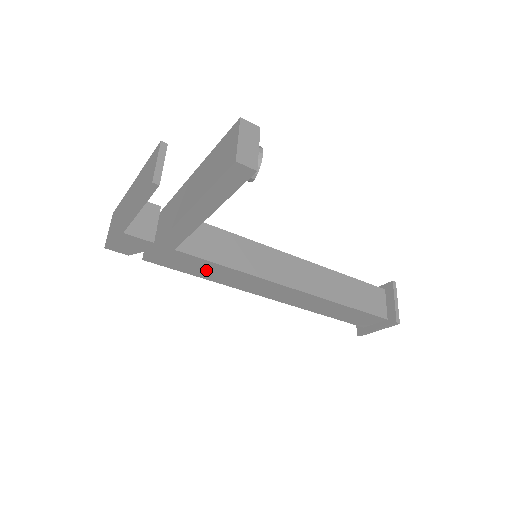
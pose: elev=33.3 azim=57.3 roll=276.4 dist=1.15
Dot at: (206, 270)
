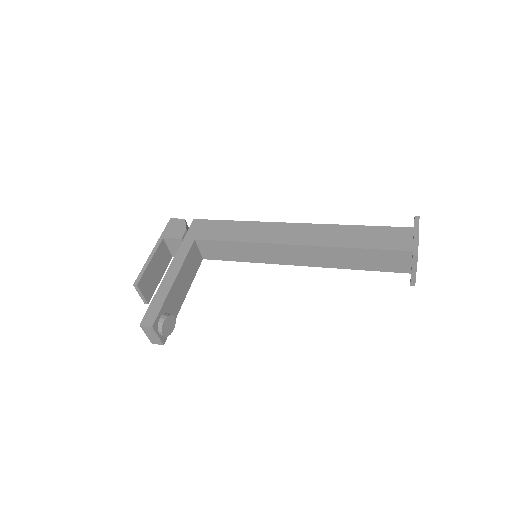
Dot at: occluded
